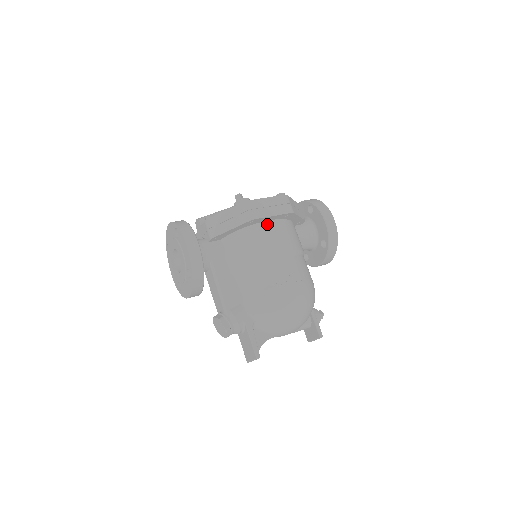
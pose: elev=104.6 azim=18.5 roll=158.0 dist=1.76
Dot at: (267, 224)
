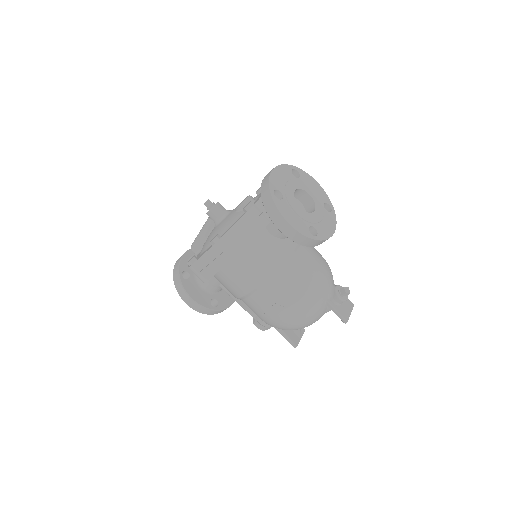
Dot at: (223, 271)
